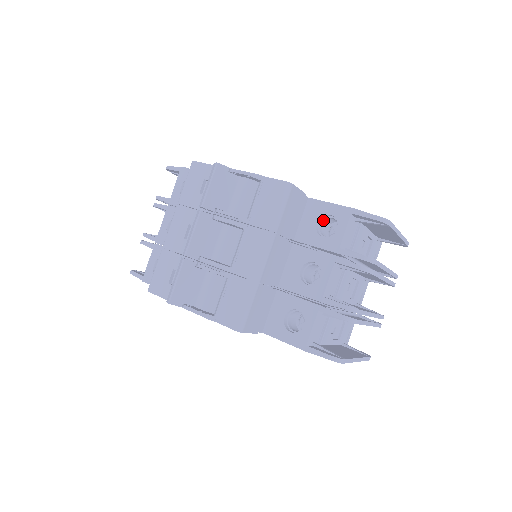
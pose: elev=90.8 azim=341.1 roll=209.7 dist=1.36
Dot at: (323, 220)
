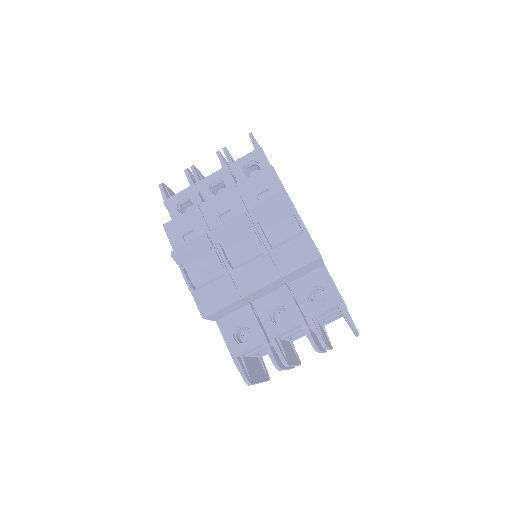
Dot at: (319, 288)
